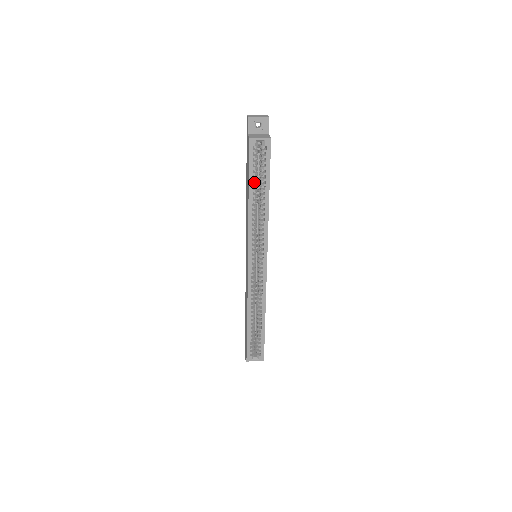
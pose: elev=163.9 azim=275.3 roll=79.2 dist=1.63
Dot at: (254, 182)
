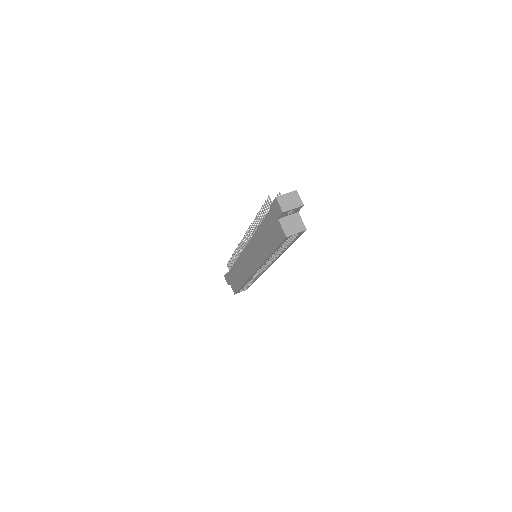
Dot at: occluded
